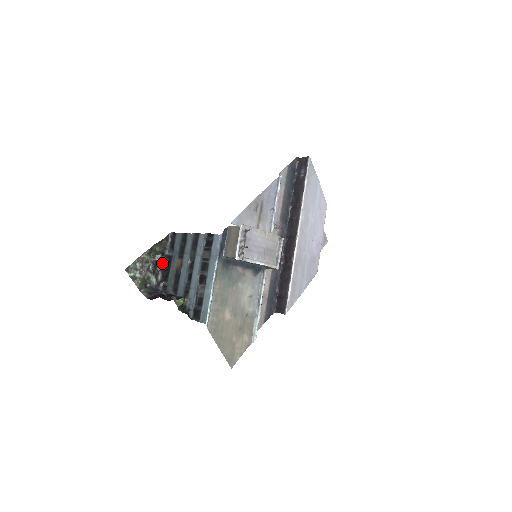
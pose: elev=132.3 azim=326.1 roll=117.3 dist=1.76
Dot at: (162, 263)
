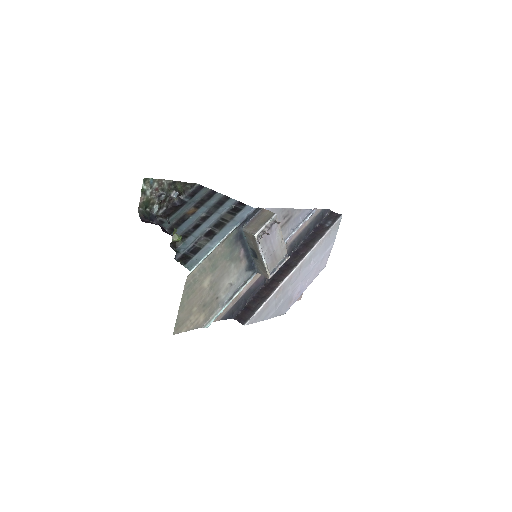
Dot at: (171, 202)
